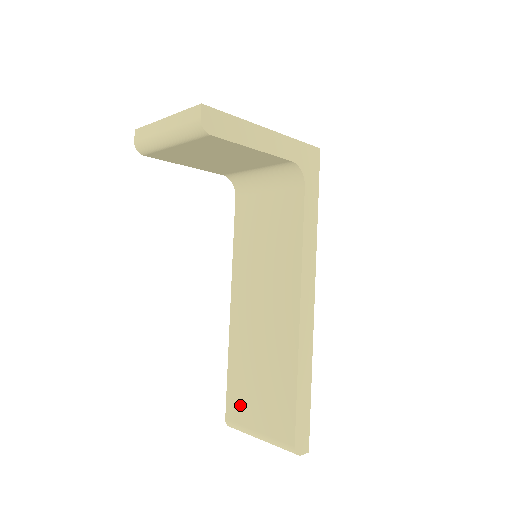
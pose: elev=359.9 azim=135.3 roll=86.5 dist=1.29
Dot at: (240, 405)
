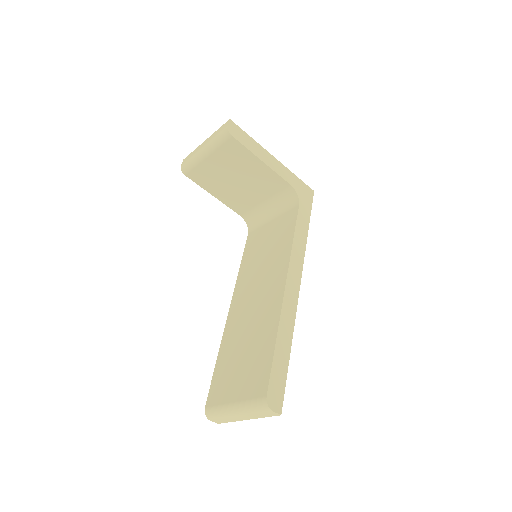
Dot at: (222, 386)
